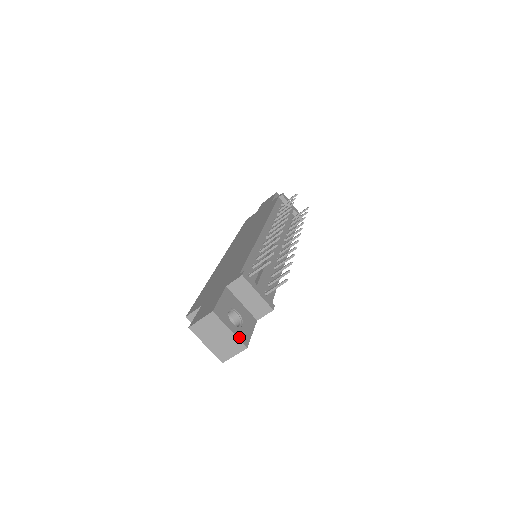
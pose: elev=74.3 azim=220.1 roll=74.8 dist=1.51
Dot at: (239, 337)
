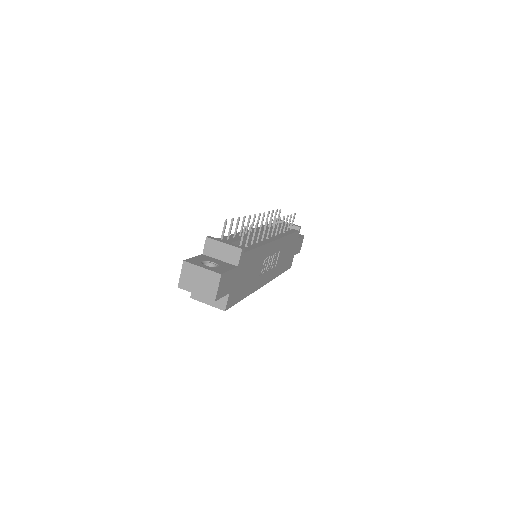
Dot at: (212, 270)
